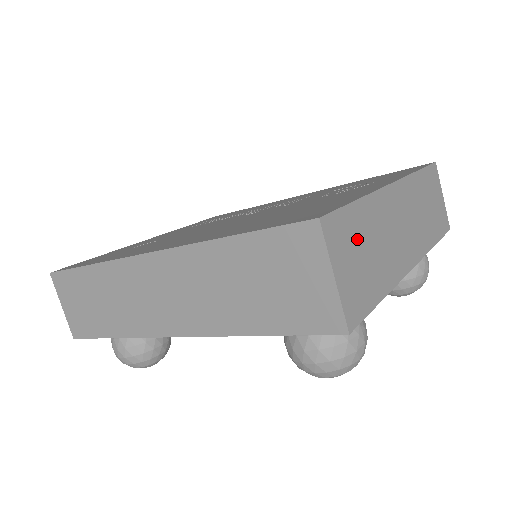
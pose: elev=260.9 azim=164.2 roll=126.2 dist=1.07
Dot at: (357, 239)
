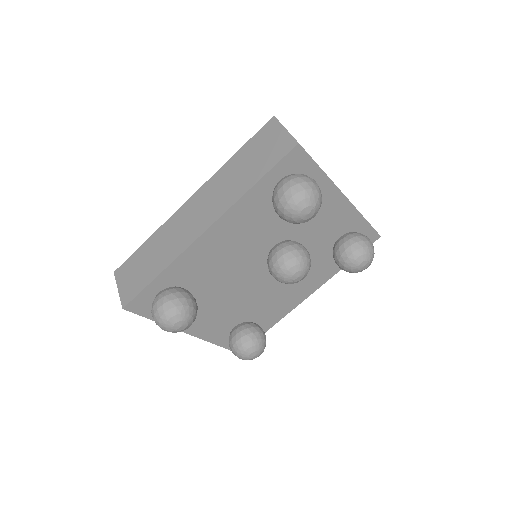
Dot at: occluded
